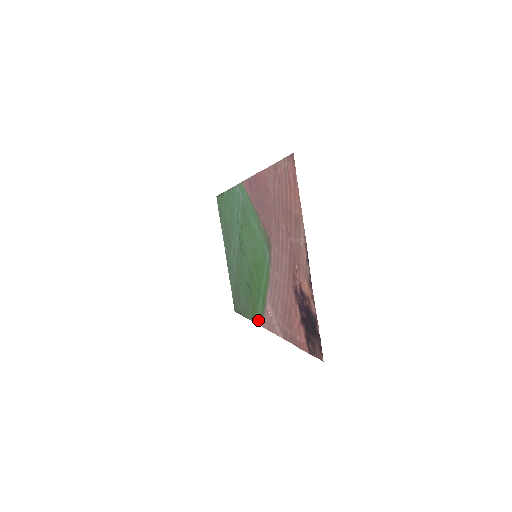
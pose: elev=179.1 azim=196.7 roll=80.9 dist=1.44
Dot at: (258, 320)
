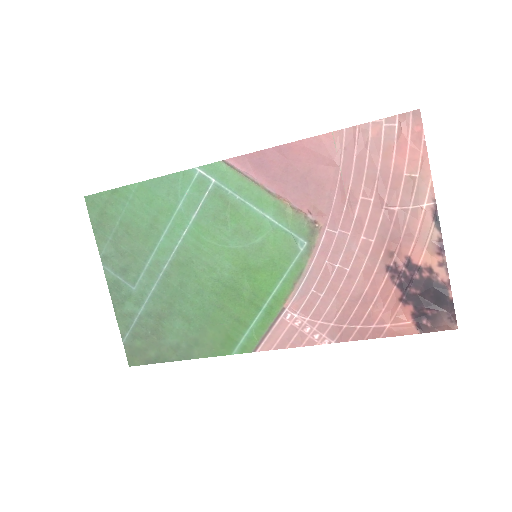
Dot at: (242, 347)
